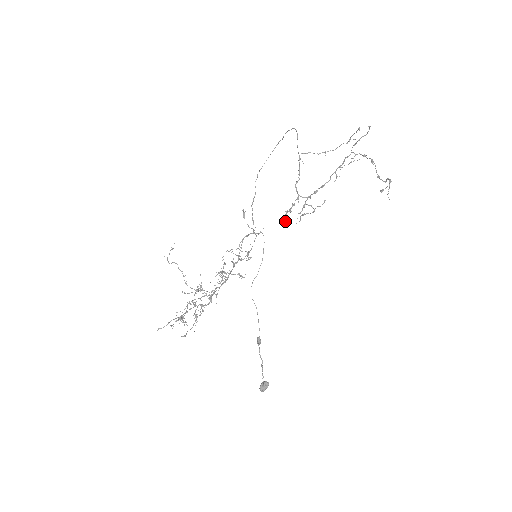
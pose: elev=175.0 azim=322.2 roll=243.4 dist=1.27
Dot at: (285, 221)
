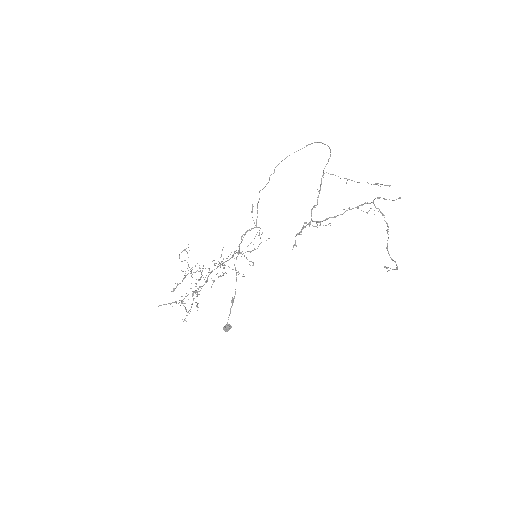
Dot at: occluded
